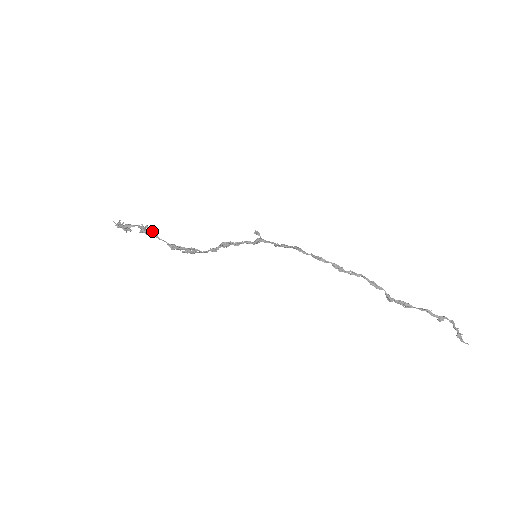
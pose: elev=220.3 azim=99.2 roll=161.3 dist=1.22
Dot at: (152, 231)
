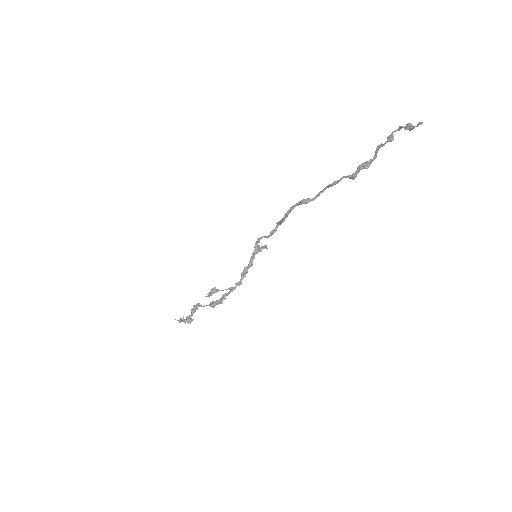
Dot at: (195, 305)
